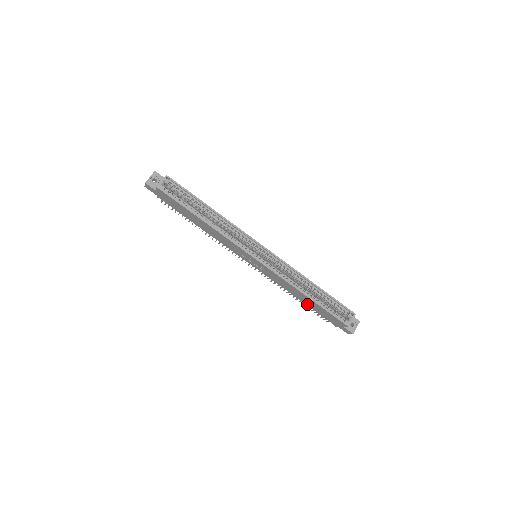
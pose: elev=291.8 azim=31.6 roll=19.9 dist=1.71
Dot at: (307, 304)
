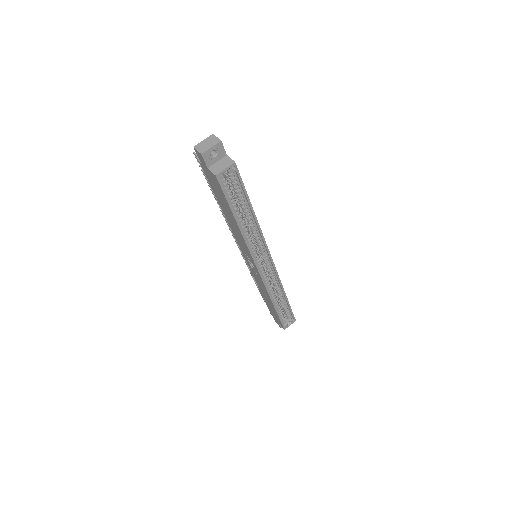
Dot at: (264, 298)
